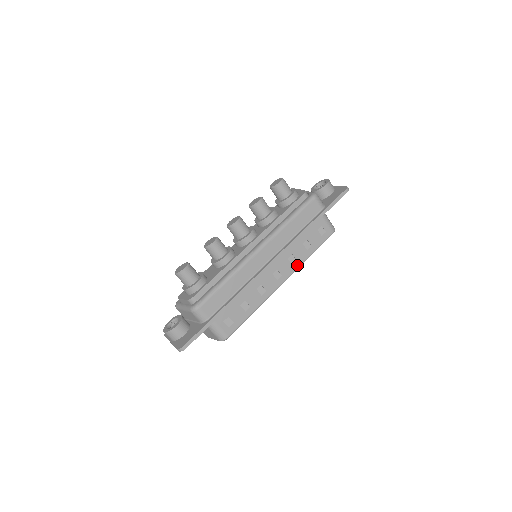
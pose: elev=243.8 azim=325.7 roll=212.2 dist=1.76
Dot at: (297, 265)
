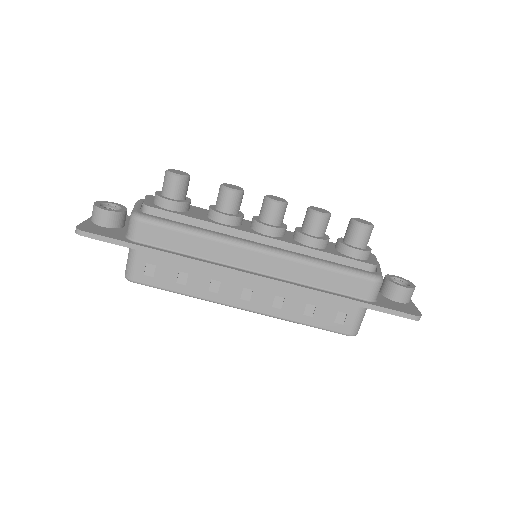
Dot at: (276, 313)
